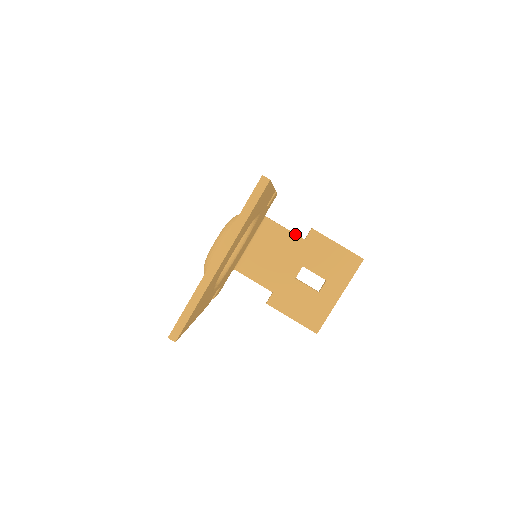
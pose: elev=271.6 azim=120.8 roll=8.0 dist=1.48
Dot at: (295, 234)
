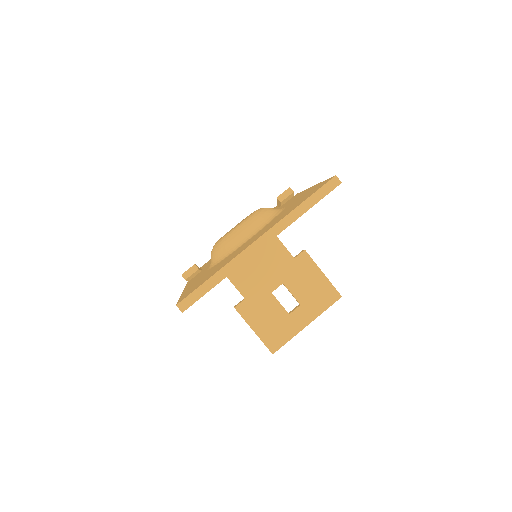
Dot at: occluded
